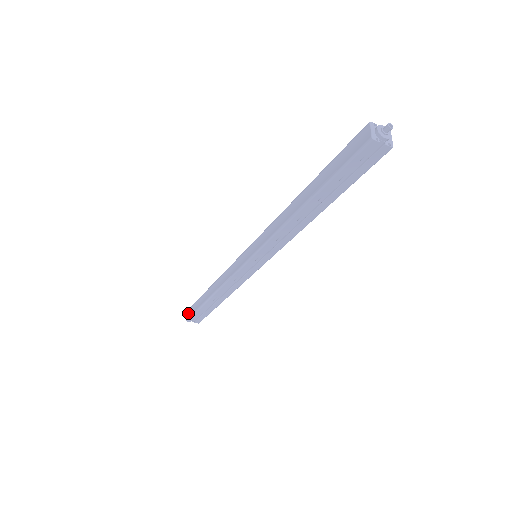
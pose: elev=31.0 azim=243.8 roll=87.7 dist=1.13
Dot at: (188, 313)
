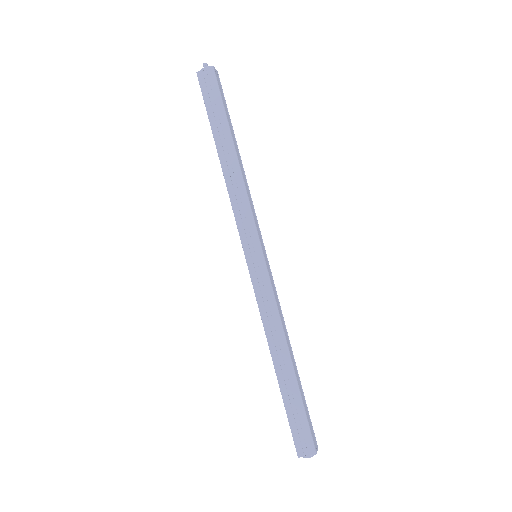
Dot at: occluded
